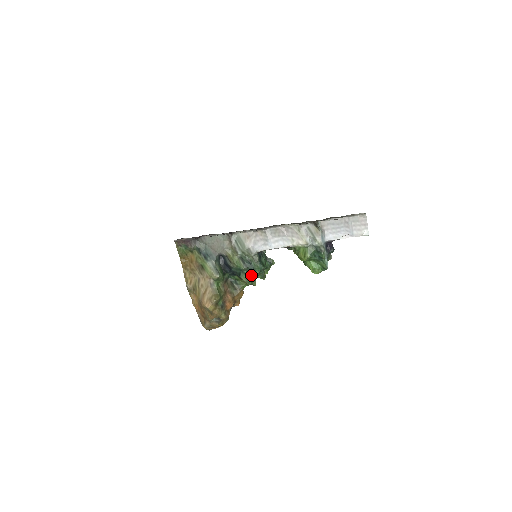
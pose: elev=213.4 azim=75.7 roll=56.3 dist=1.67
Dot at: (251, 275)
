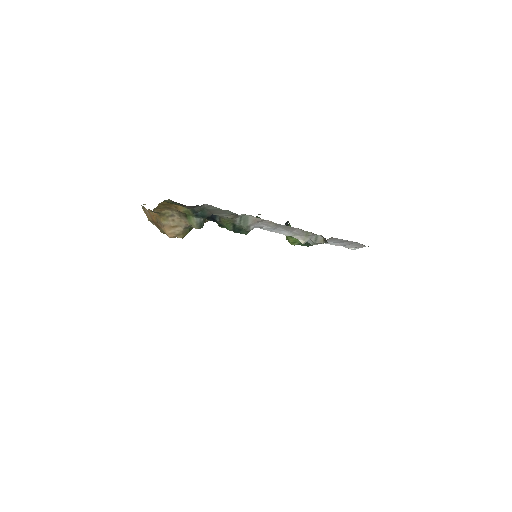
Dot at: occluded
